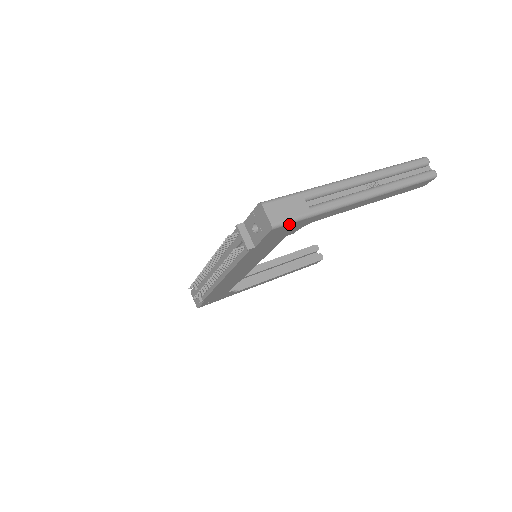
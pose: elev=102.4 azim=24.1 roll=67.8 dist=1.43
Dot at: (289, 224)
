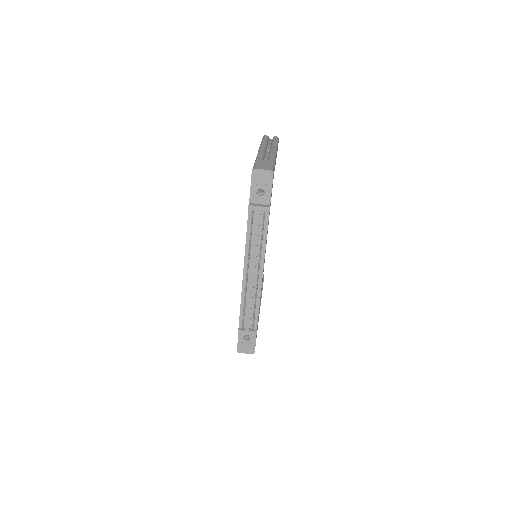
Dot at: occluded
